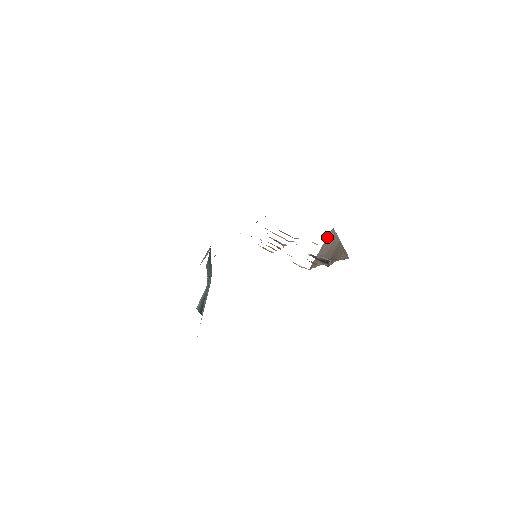
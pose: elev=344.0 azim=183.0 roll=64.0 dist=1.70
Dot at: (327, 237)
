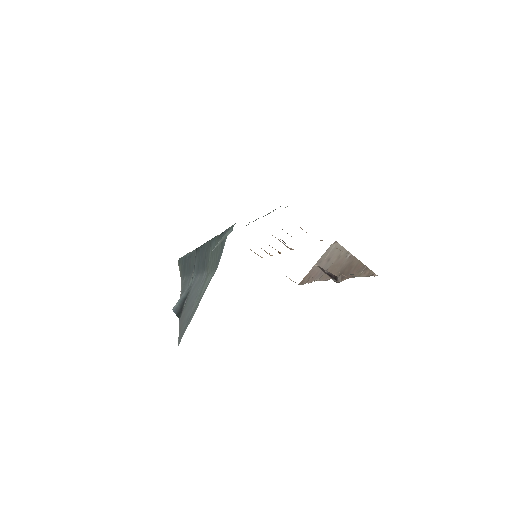
Dot at: (327, 250)
